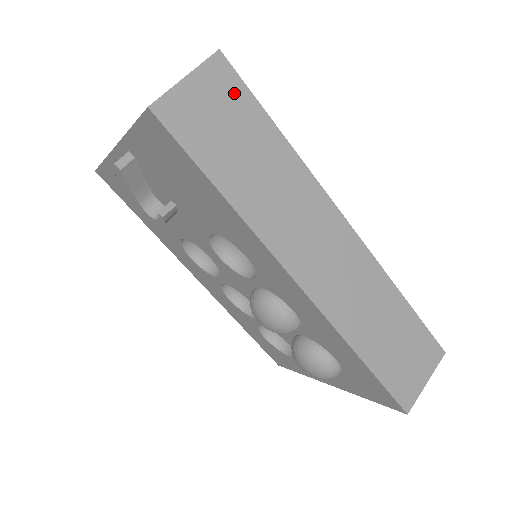
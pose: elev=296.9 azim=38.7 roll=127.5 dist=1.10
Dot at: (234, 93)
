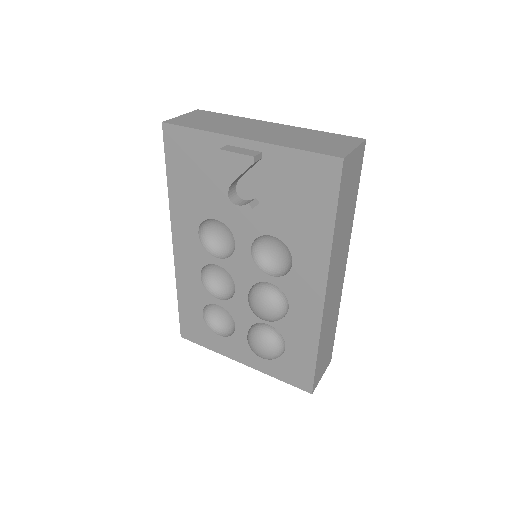
Dot at: (359, 168)
